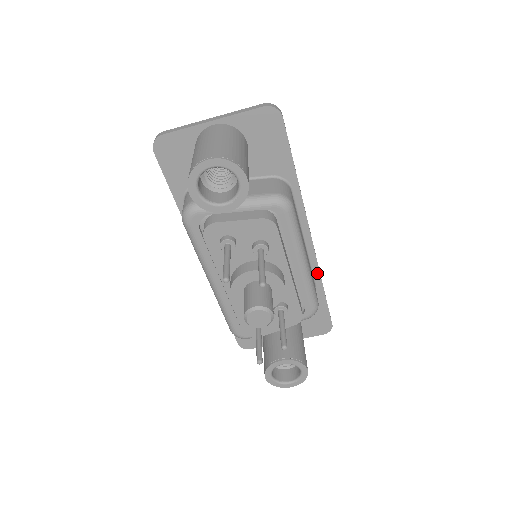
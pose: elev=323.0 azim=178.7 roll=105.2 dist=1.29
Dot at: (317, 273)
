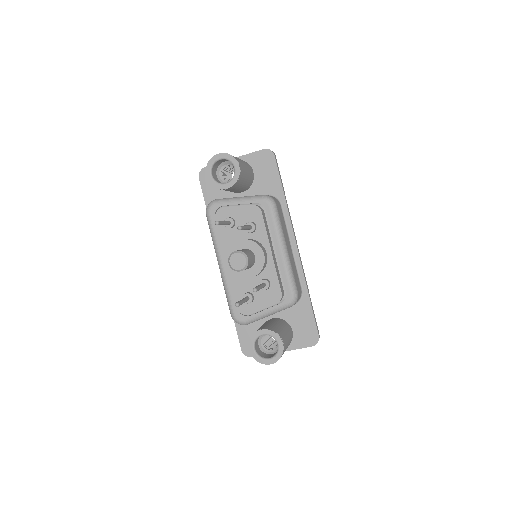
Dot at: (303, 278)
